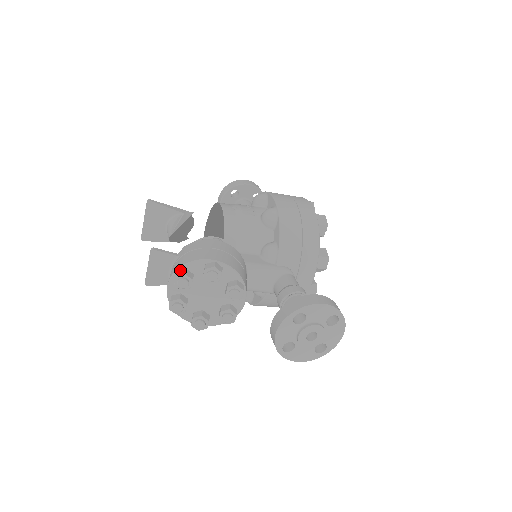
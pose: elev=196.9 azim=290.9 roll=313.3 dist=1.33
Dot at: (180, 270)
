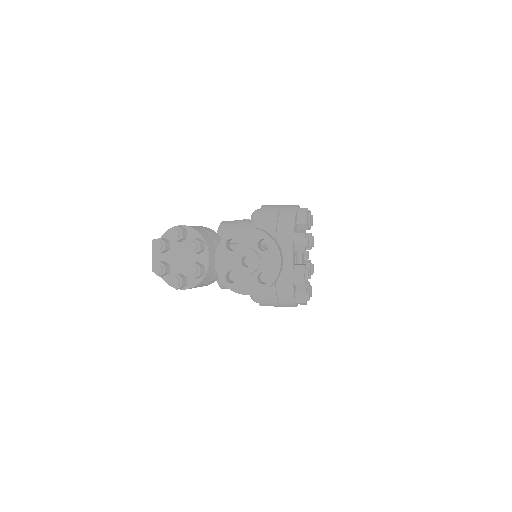
Dot at: occluded
